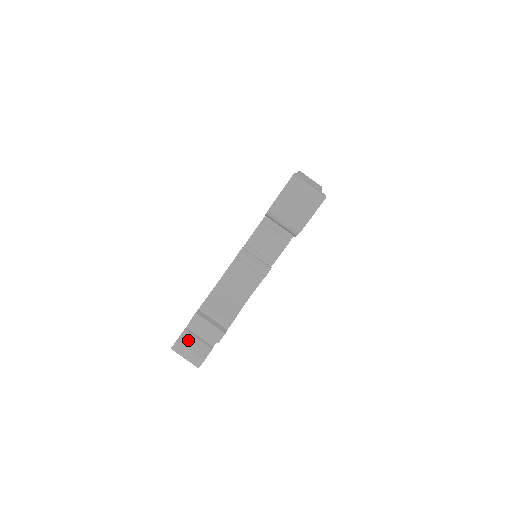
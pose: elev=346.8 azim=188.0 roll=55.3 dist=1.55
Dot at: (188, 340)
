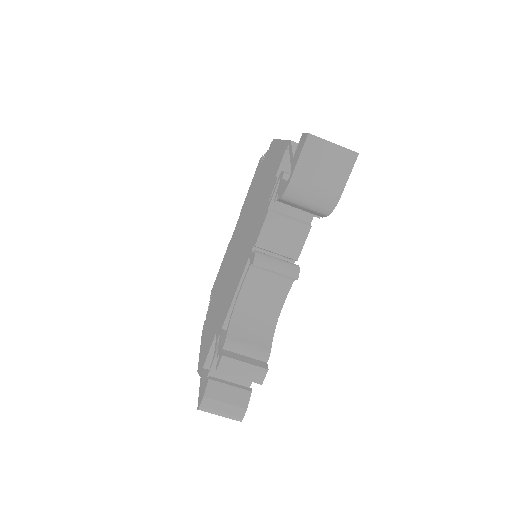
Dot at: (218, 391)
